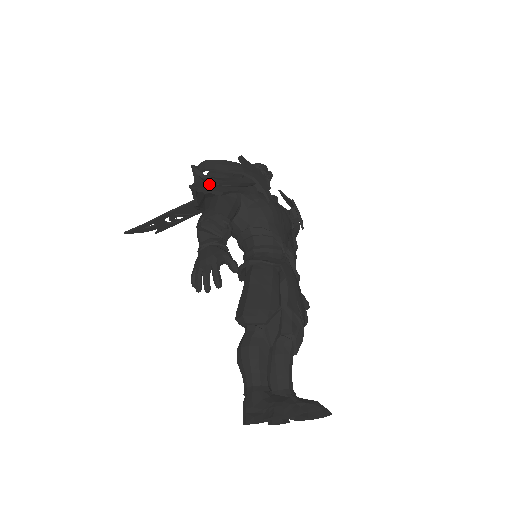
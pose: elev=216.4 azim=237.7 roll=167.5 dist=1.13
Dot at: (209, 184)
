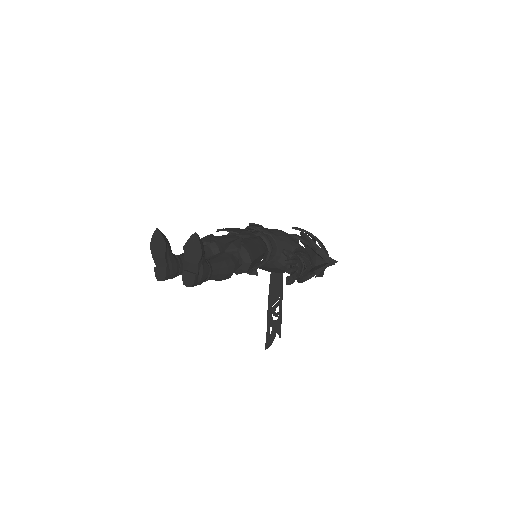
Dot at: occluded
